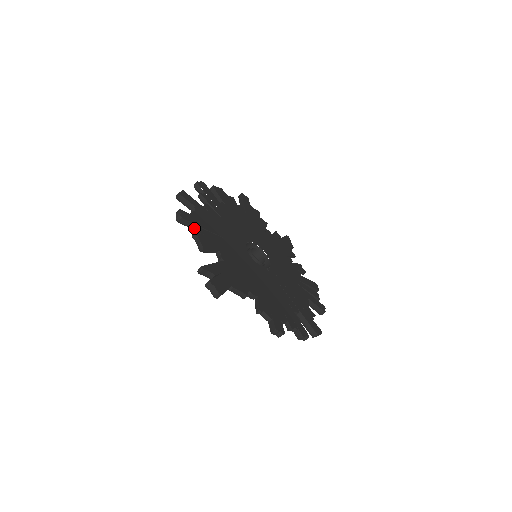
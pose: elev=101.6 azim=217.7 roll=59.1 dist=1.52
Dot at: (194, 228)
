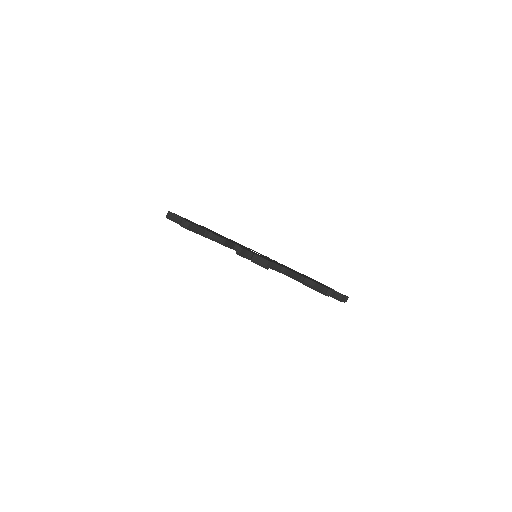
Dot at: (202, 233)
